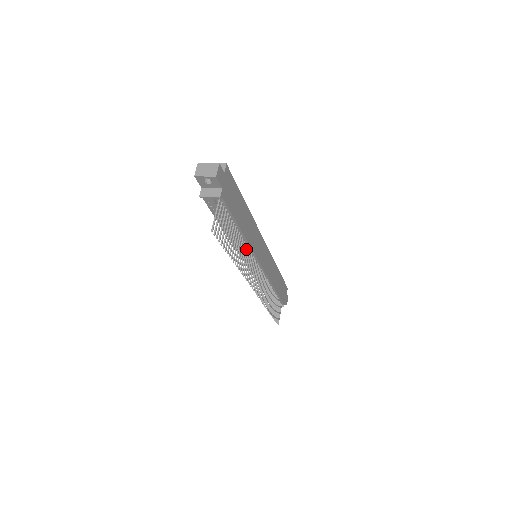
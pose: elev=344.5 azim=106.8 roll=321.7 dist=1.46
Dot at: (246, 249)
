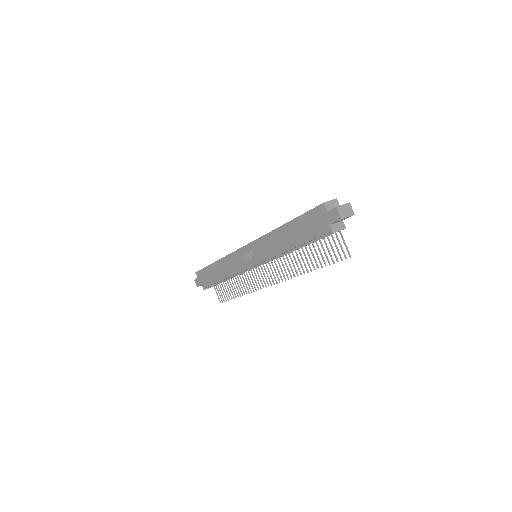
Dot at: (286, 255)
